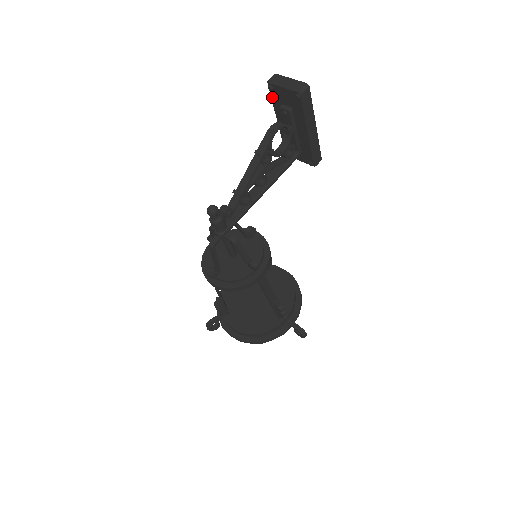
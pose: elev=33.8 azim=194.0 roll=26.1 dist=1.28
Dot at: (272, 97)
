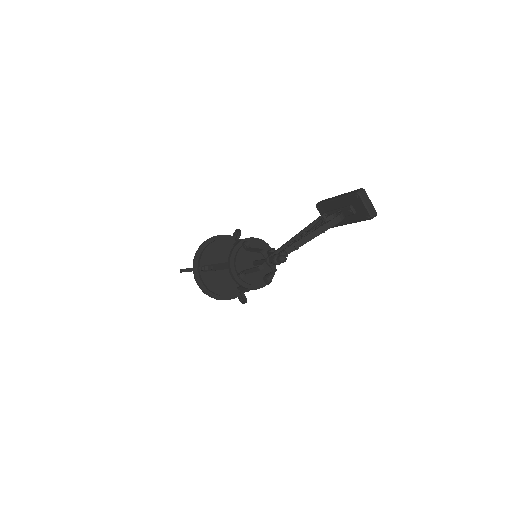
Dot at: (350, 197)
